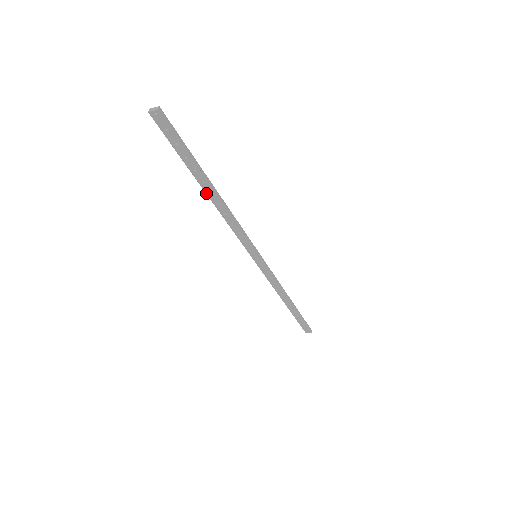
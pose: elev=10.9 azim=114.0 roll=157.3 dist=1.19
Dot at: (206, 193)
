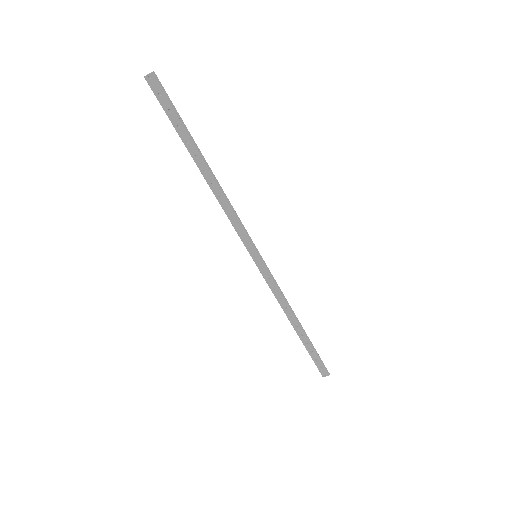
Dot at: (200, 171)
